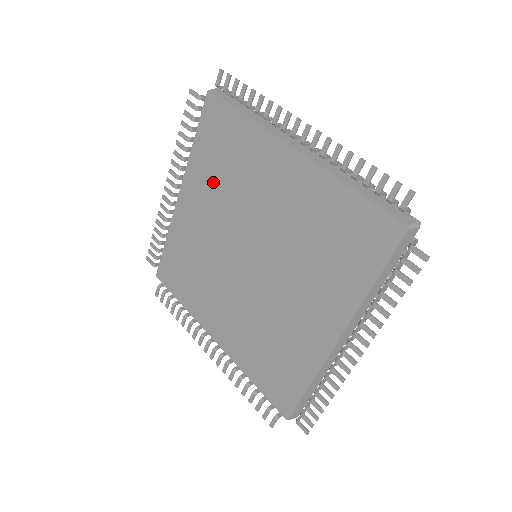
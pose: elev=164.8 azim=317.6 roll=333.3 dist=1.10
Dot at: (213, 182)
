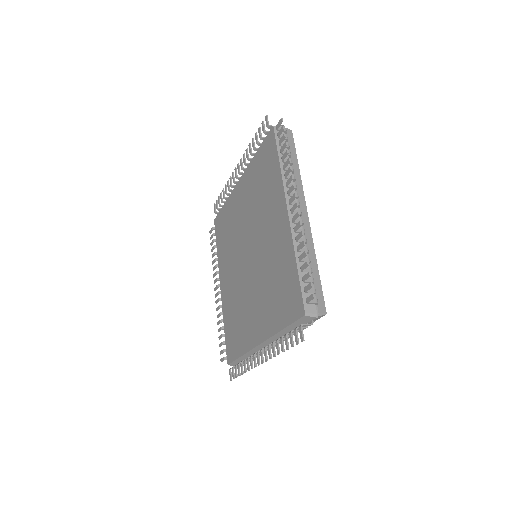
Dot at: (253, 190)
